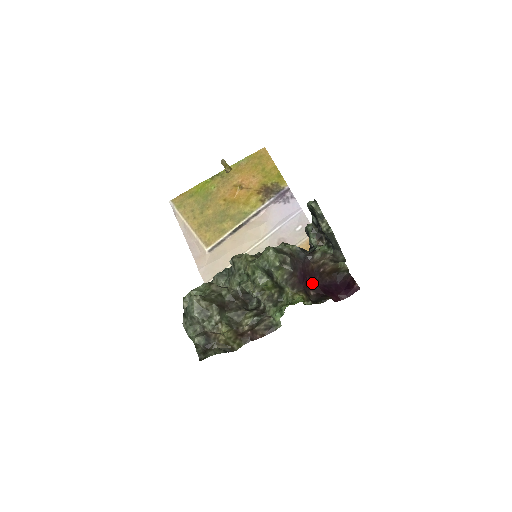
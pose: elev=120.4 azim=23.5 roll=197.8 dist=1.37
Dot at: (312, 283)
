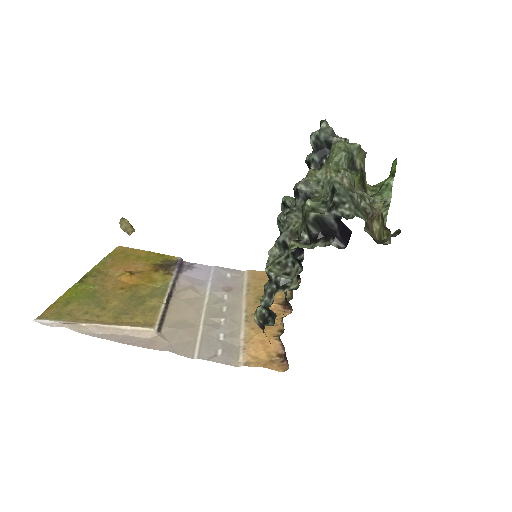
Dot at: occluded
